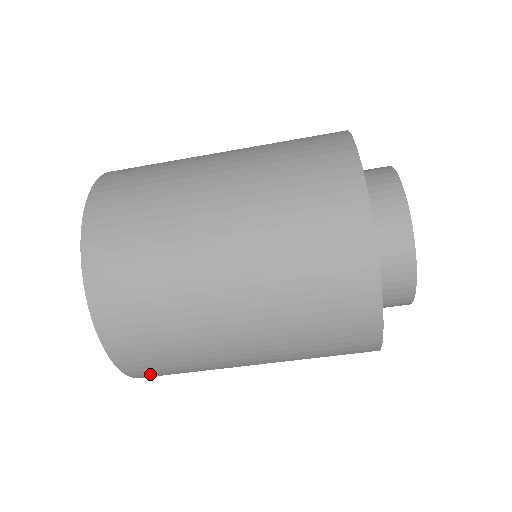
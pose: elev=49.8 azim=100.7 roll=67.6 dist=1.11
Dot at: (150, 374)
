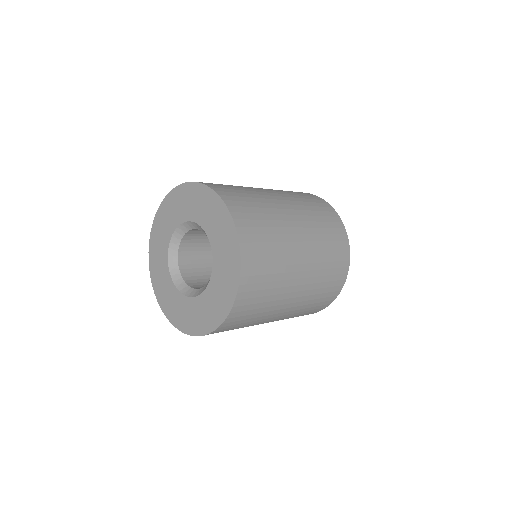
Dot at: occluded
